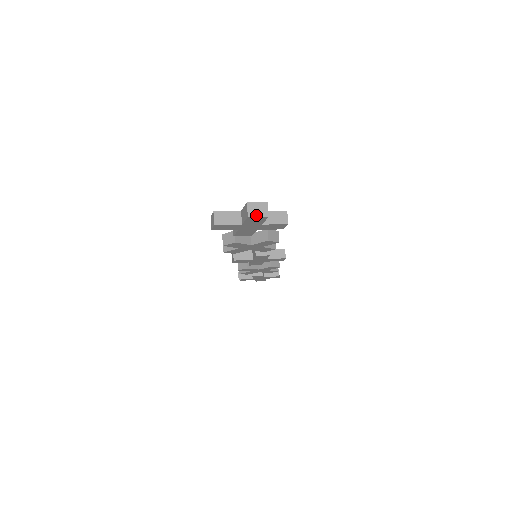
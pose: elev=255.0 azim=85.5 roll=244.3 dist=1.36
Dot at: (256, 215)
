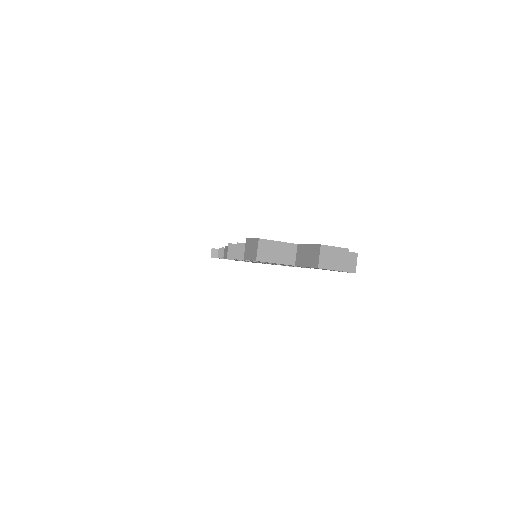
Dot at: (330, 267)
